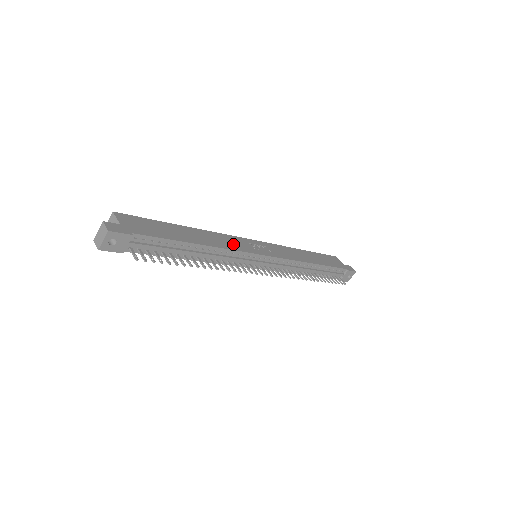
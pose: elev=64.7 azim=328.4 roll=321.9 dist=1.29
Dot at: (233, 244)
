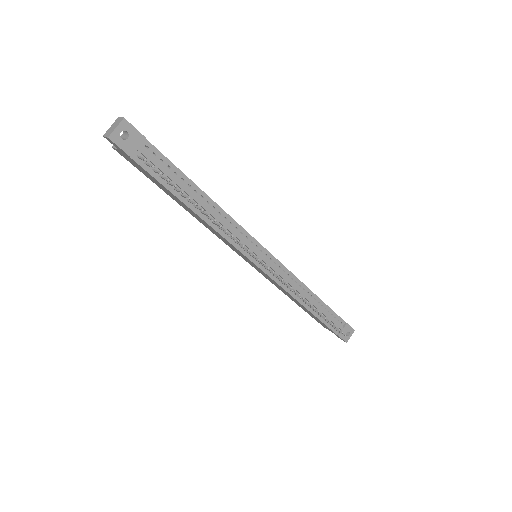
Dot at: occluded
